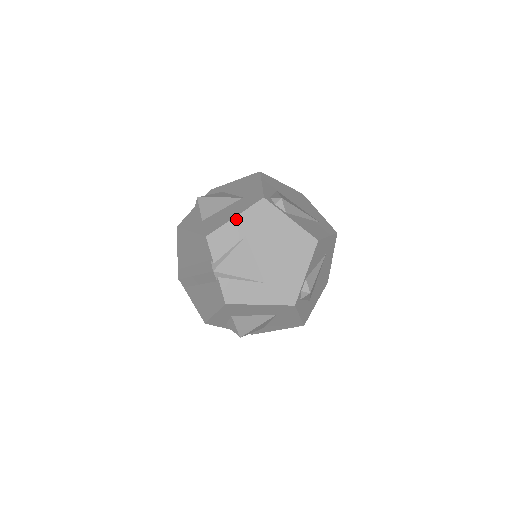
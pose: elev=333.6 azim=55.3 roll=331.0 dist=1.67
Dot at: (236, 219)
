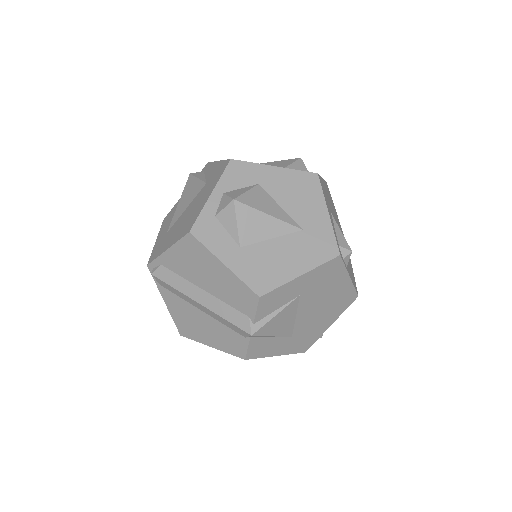
Dot at: (301, 278)
